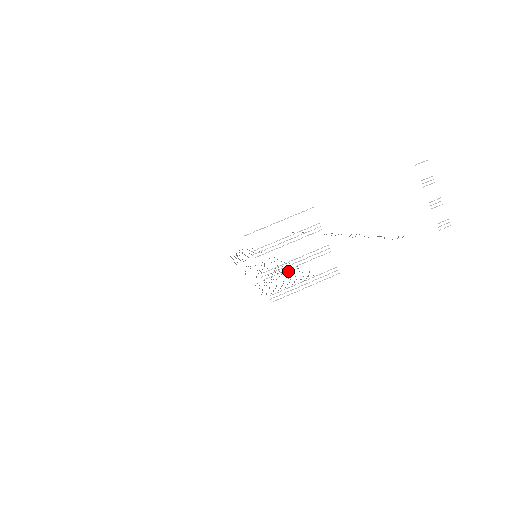
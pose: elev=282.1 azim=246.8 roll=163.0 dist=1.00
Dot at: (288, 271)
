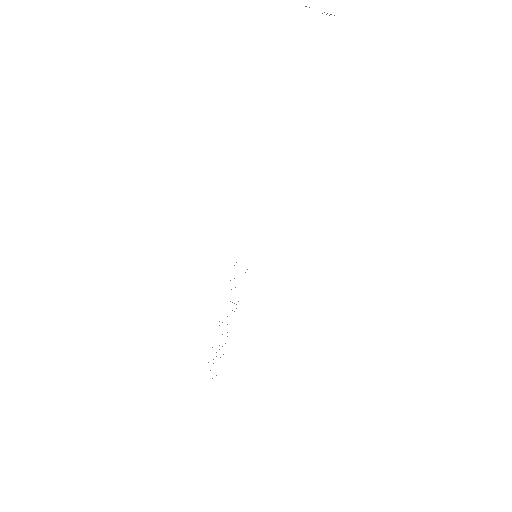
Dot at: occluded
